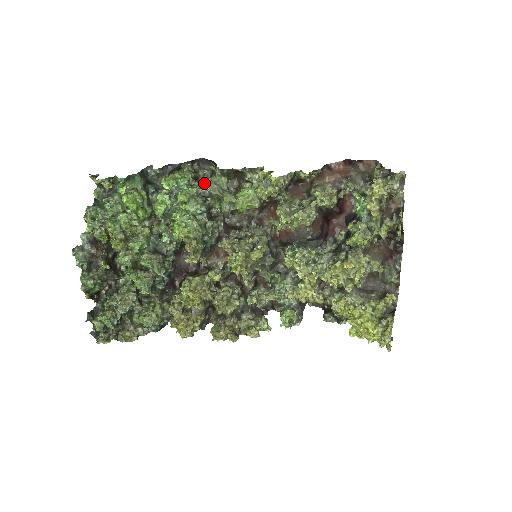
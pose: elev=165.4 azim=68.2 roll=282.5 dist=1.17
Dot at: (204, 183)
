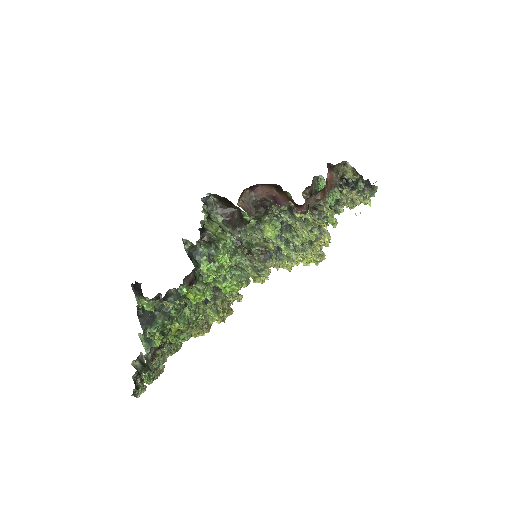
Dot at: (243, 235)
